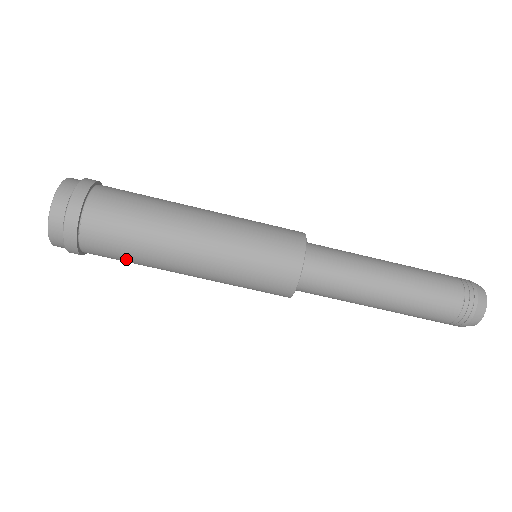
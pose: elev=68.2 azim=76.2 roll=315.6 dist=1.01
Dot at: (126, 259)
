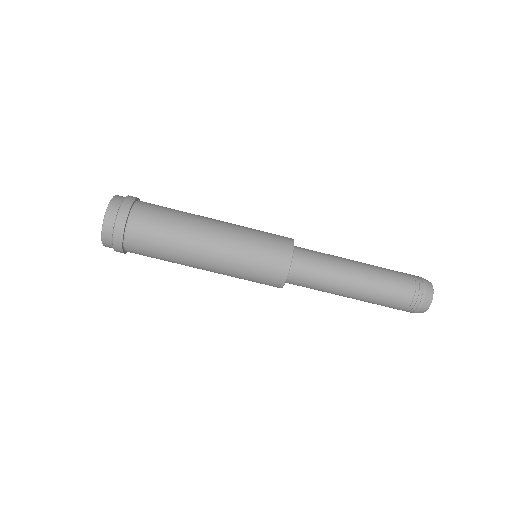
Dot at: (161, 235)
